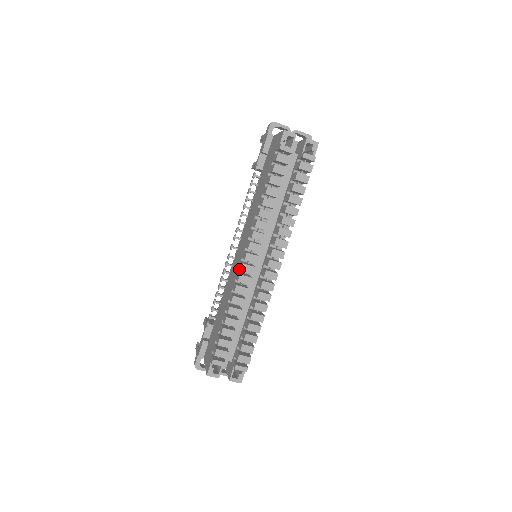
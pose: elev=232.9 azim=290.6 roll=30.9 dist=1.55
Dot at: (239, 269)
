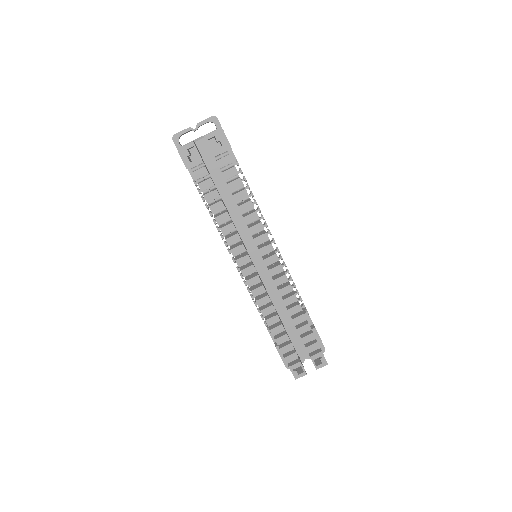
Dot at: occluded
